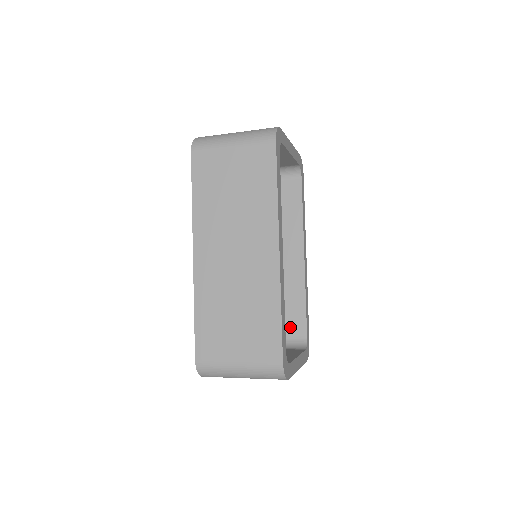
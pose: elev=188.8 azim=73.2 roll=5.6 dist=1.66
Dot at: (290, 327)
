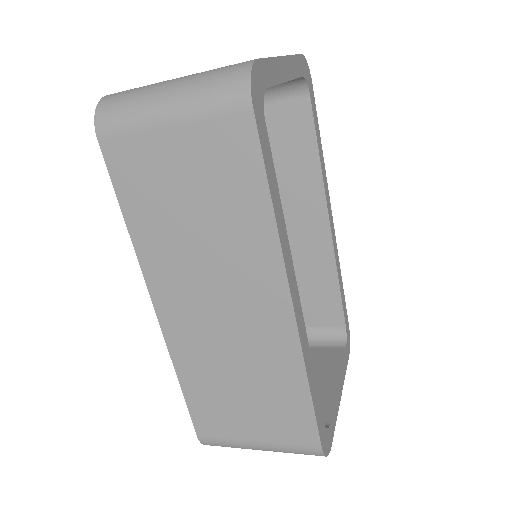
Dot at: (320, 315)
